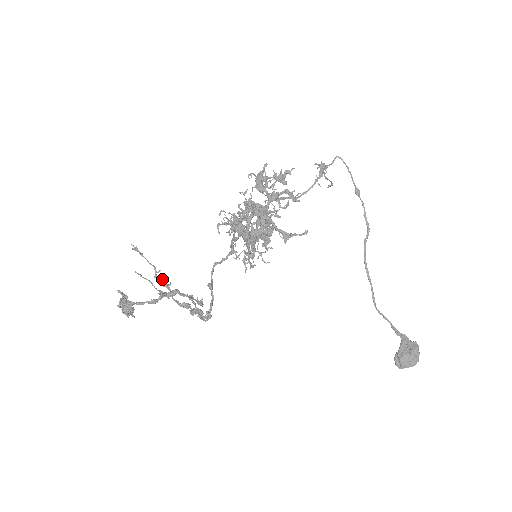
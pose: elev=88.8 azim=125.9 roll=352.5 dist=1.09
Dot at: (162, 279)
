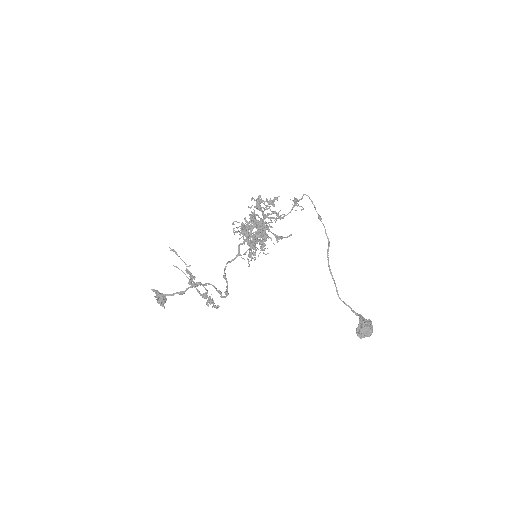
Dot at: occluded
